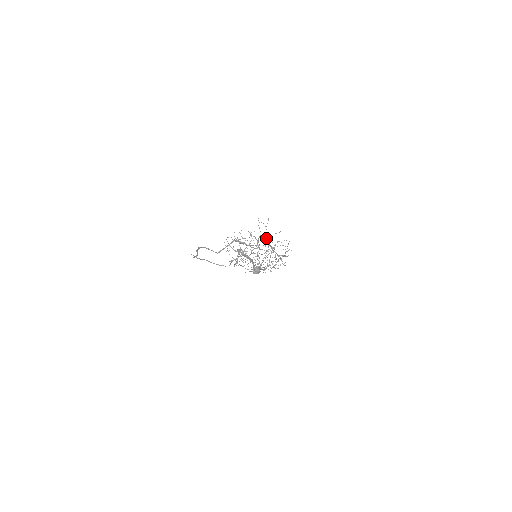
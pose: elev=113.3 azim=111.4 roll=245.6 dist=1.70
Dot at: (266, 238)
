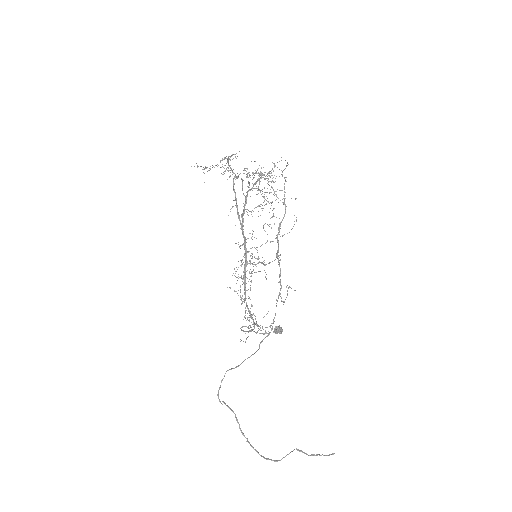
Dot at: (276, 256)
